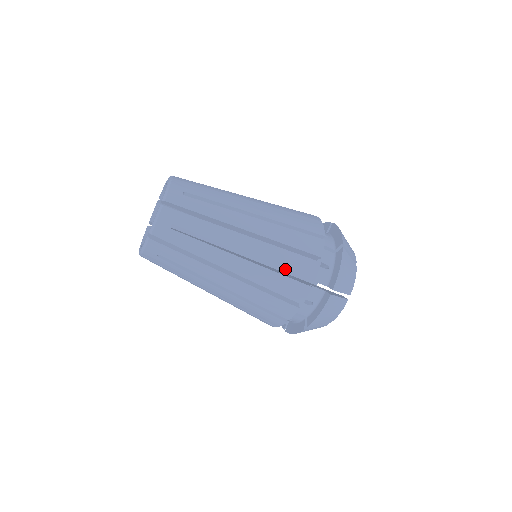
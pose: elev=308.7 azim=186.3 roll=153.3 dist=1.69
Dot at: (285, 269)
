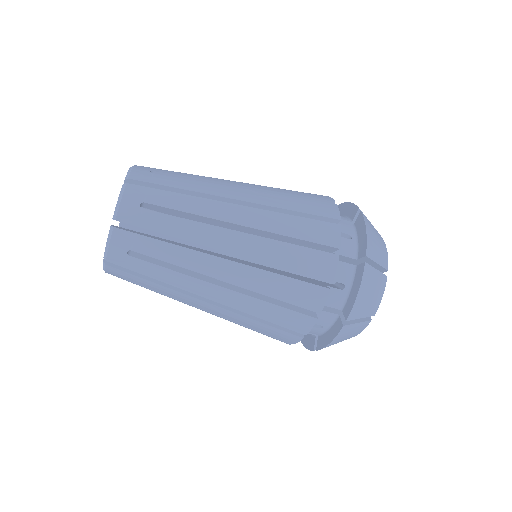
Dot at: (281, 299)
